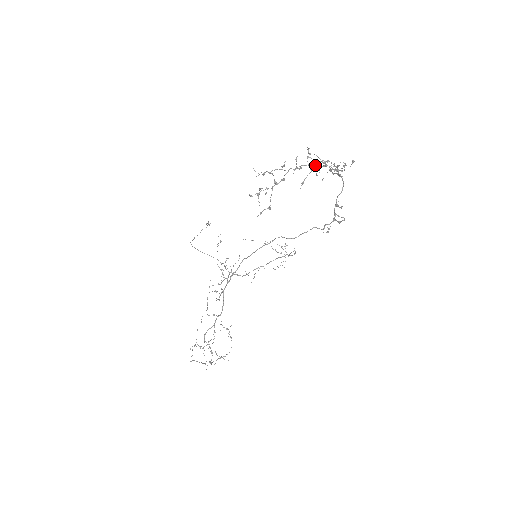
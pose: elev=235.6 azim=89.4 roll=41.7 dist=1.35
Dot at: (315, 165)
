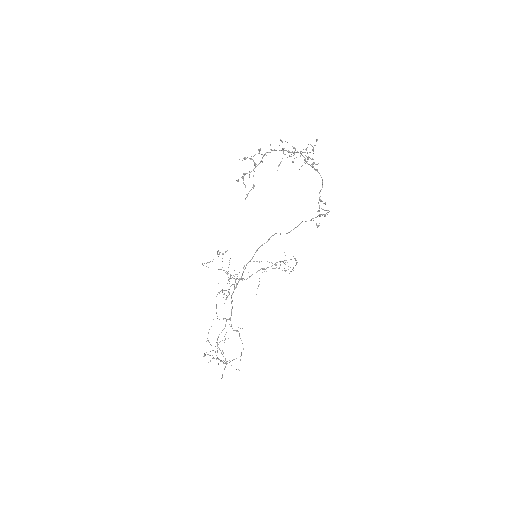
Dot at: (288, 151)
